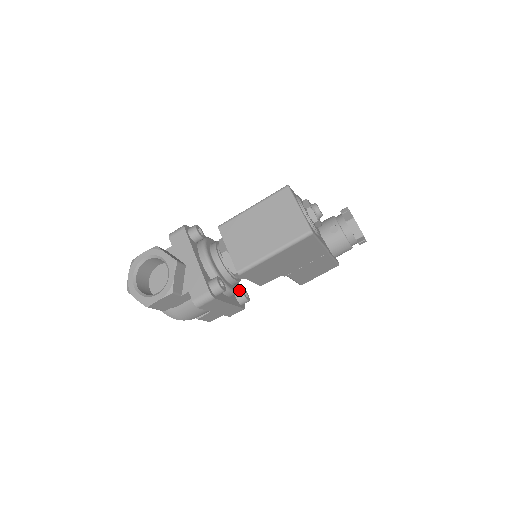
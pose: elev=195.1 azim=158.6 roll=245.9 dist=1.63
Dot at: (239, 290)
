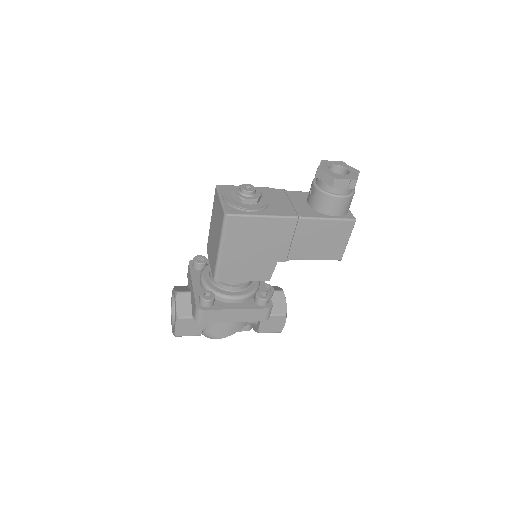
Dot at: (255, 293)
